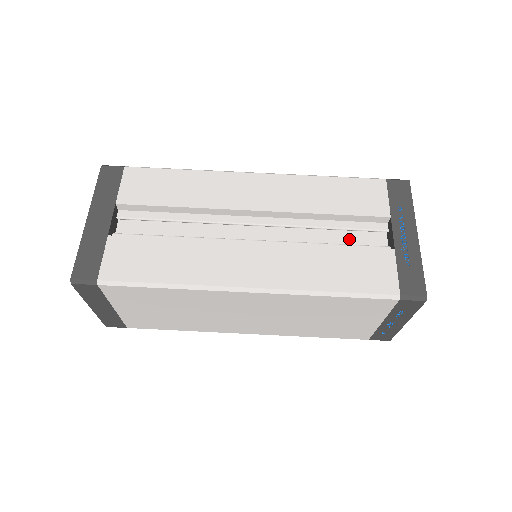
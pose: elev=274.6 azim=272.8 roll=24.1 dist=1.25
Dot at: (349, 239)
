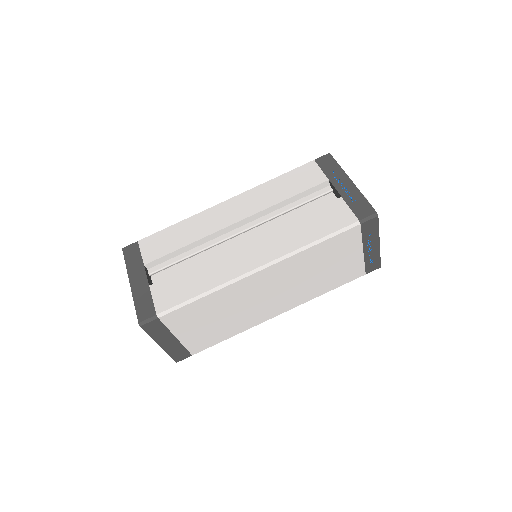
Dot at: (310, 208)
